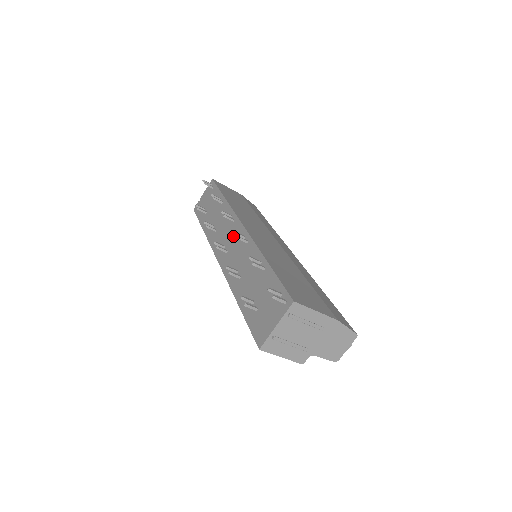
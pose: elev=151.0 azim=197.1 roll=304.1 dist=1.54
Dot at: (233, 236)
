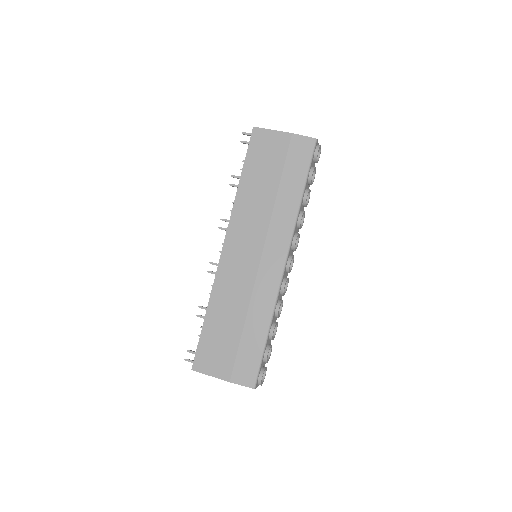
Dot at: occluded
